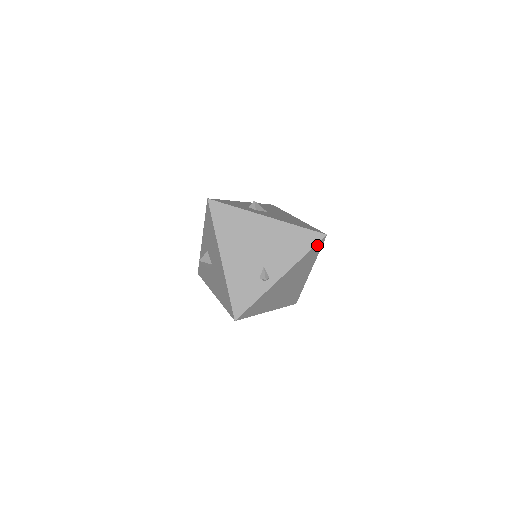
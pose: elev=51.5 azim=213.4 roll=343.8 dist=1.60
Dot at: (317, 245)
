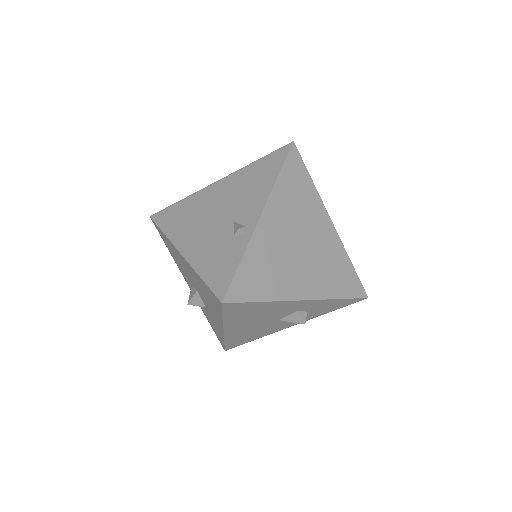
Dot at: (290, 160)
